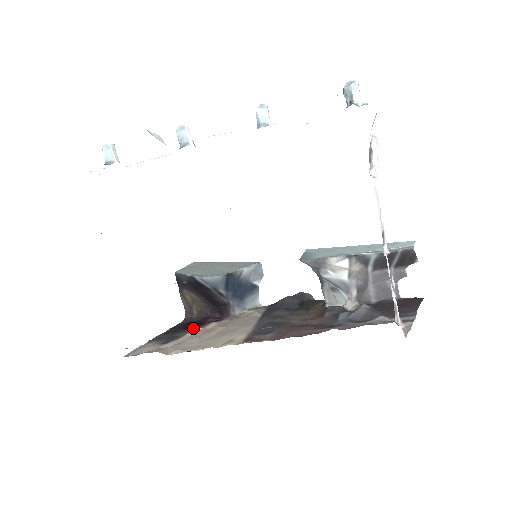
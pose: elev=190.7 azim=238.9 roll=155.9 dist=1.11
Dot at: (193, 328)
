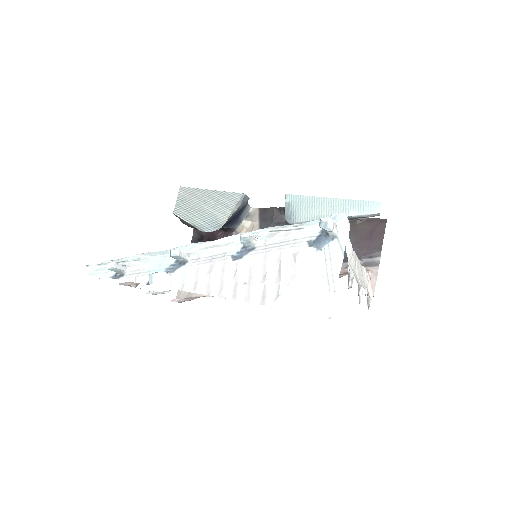
Dot at: occluded
